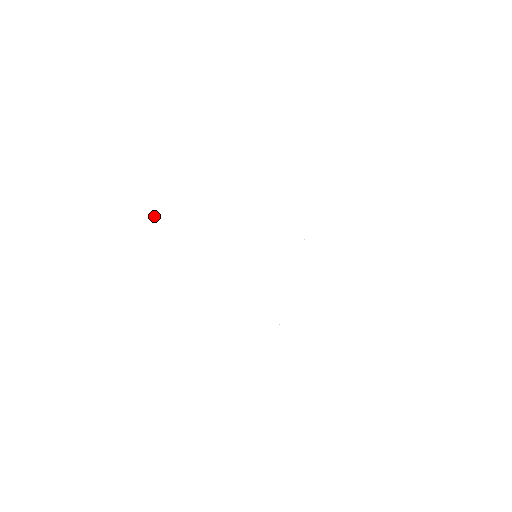
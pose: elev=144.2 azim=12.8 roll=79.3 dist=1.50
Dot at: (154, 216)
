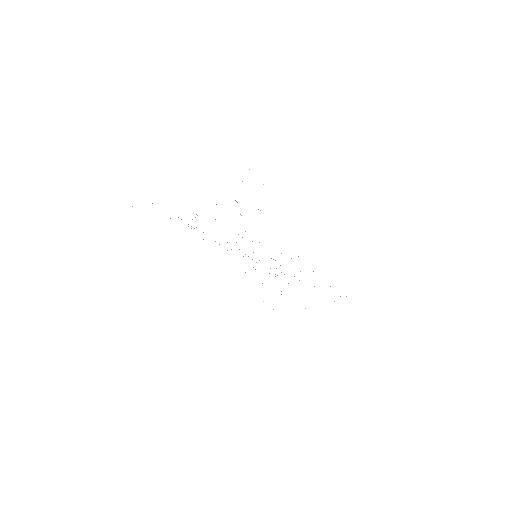
Dot at: occluded
